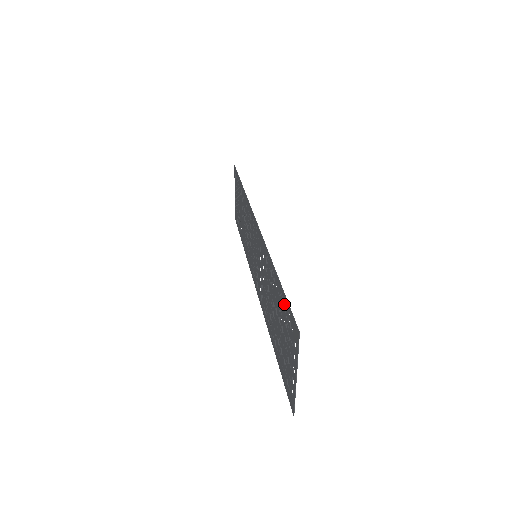
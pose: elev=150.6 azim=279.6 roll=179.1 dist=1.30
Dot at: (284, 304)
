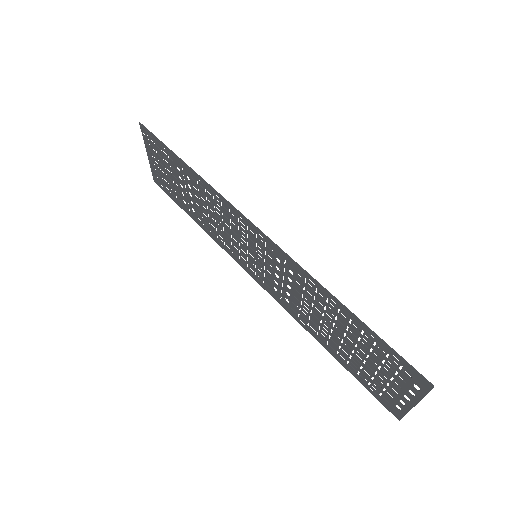
Dot at: (379, 345)
